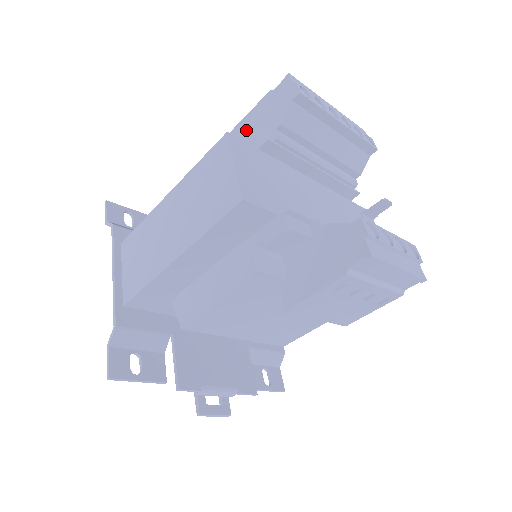
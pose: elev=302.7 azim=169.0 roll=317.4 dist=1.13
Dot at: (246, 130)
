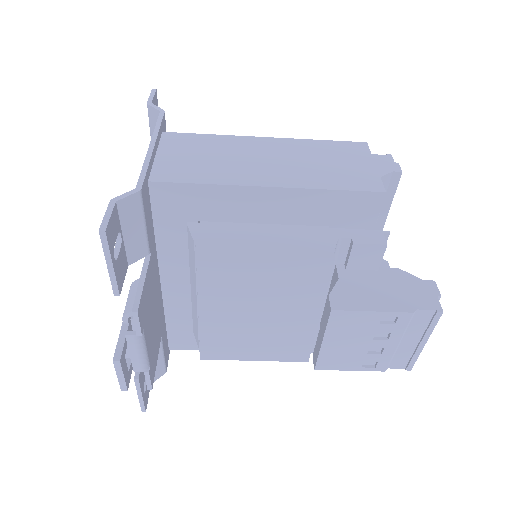
Dot at: occluded
